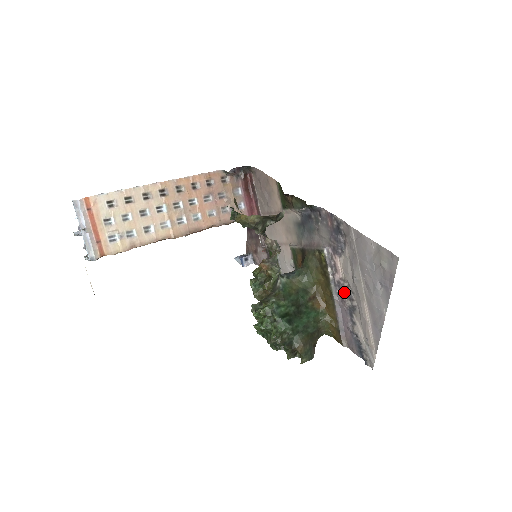
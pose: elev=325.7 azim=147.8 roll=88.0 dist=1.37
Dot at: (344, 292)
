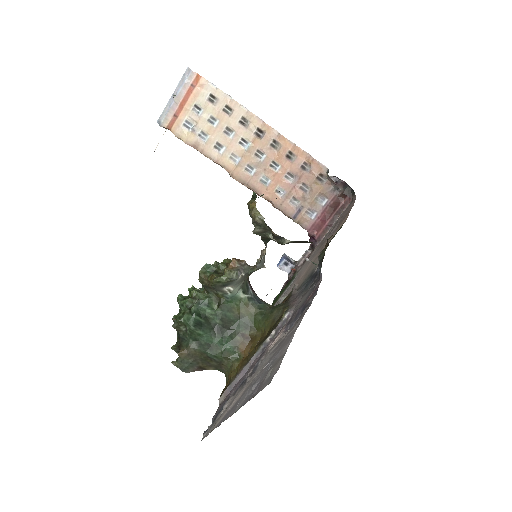
Dot at: (257, 362)
